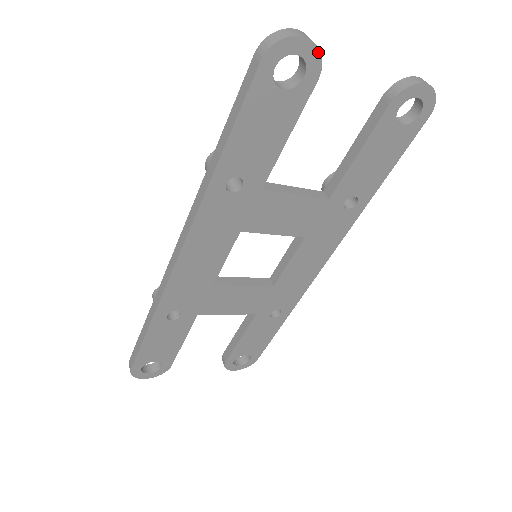
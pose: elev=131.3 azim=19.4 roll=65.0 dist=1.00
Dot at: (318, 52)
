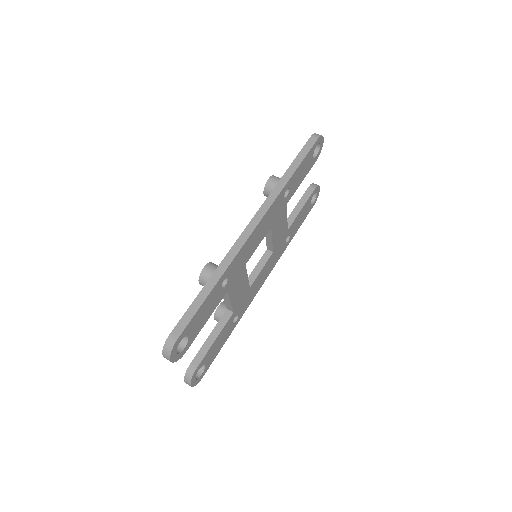
Dot at: (321, 149)
